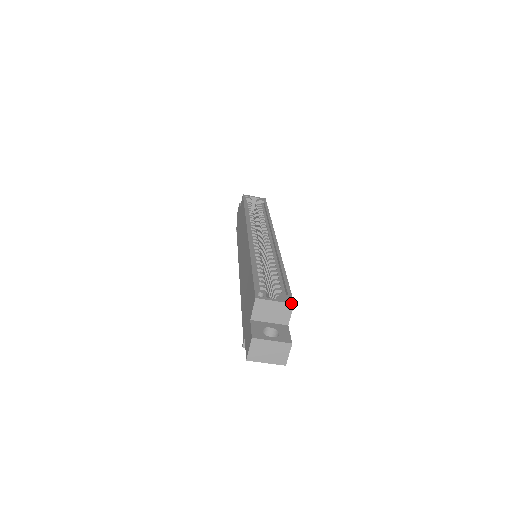
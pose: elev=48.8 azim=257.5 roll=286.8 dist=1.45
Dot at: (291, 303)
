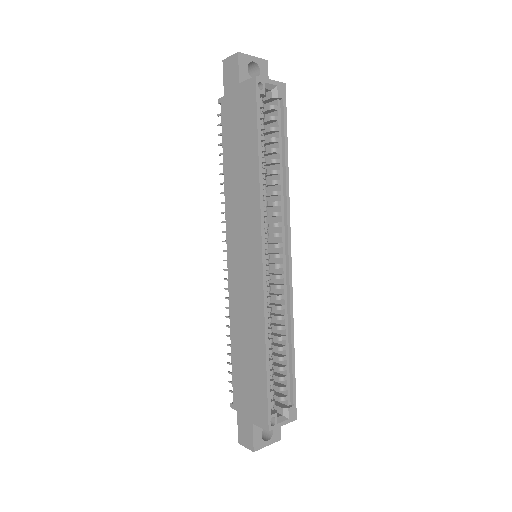
Dot at: occluded
